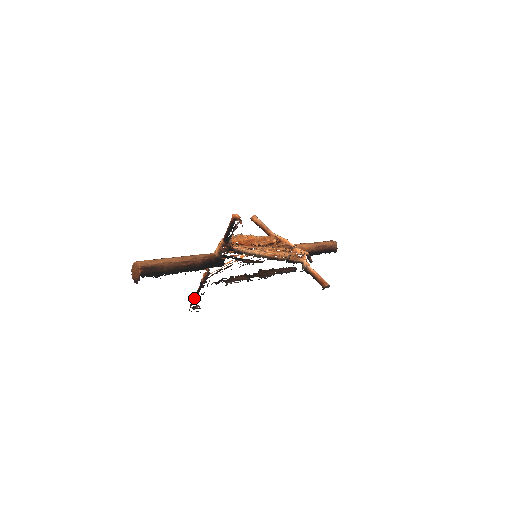
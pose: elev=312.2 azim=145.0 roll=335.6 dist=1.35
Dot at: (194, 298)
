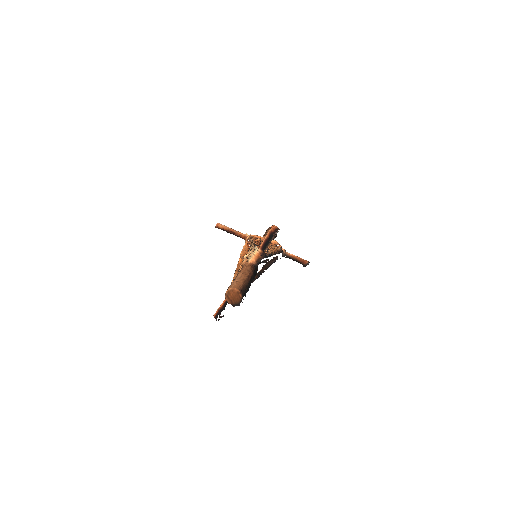
Dot at: (222, 308)
